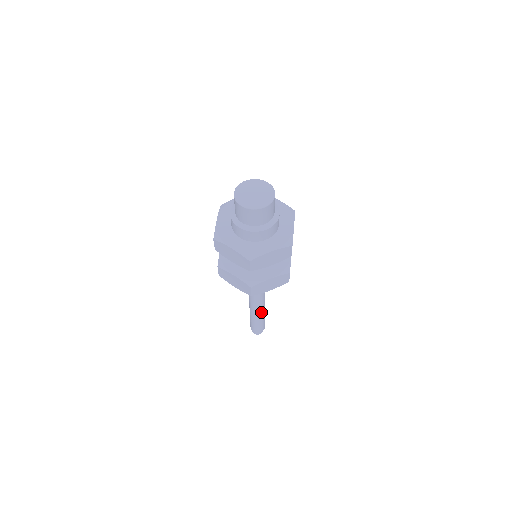
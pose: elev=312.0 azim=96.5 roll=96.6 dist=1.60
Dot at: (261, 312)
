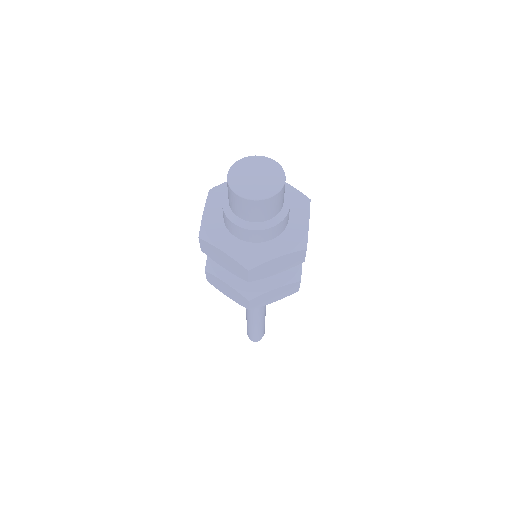
Dot at: (260, 319)
